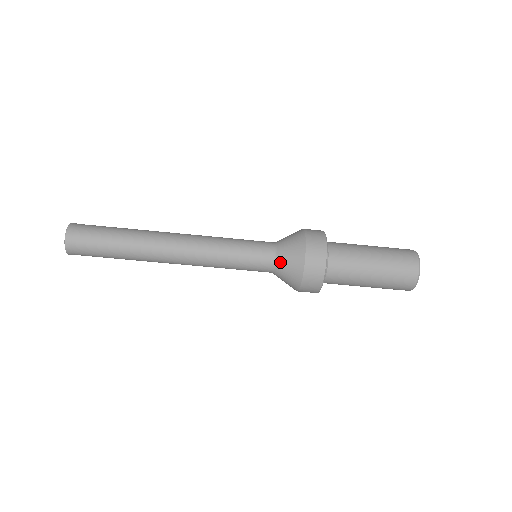
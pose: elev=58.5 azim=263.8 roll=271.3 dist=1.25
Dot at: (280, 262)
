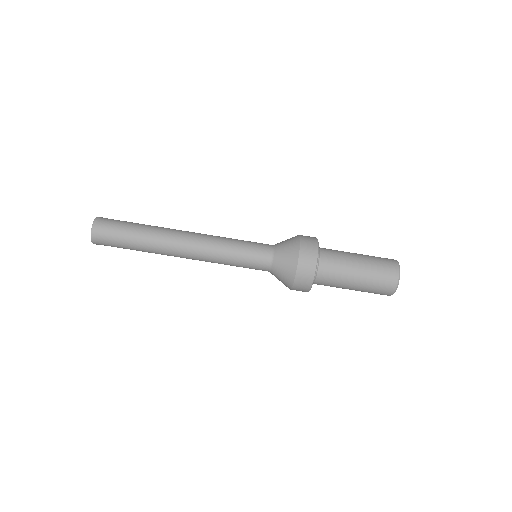
Dot at: (276, 264)
